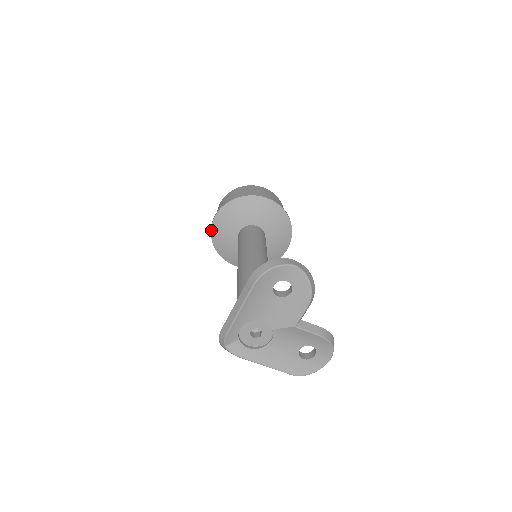
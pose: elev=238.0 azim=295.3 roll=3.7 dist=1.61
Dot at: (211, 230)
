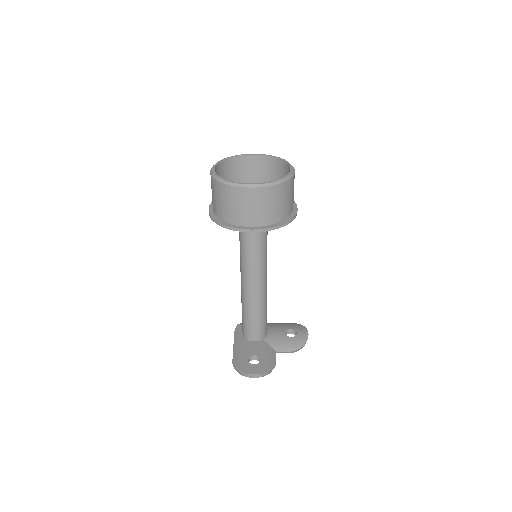
Dot at: occluded
